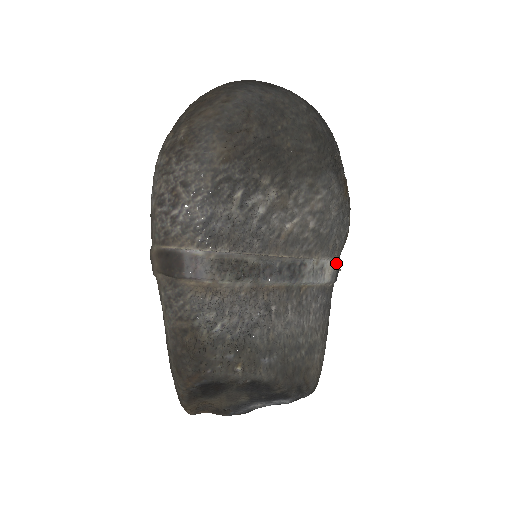
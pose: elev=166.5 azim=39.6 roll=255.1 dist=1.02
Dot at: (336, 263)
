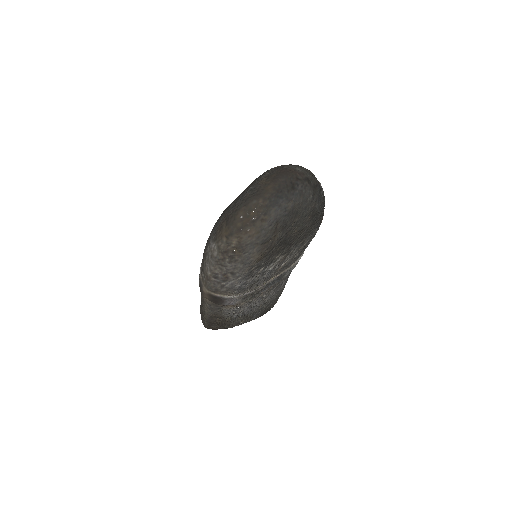
Dot at: occluded
